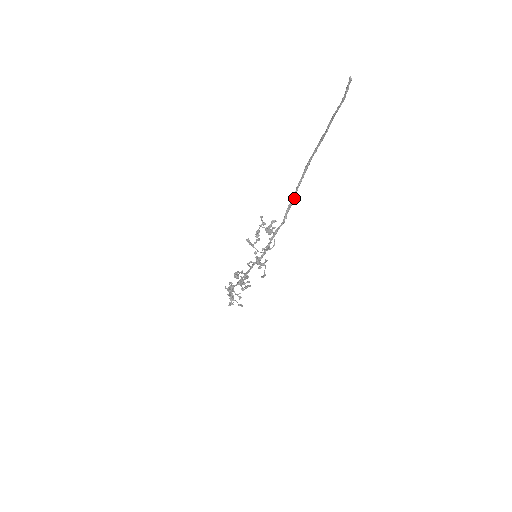
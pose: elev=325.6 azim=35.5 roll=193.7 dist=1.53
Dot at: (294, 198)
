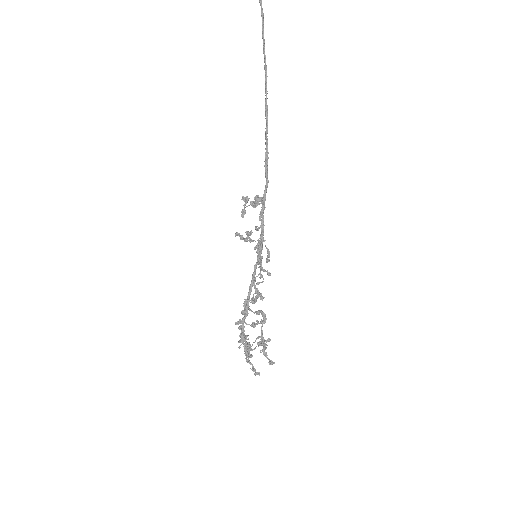
Dot at: (267, 150)
